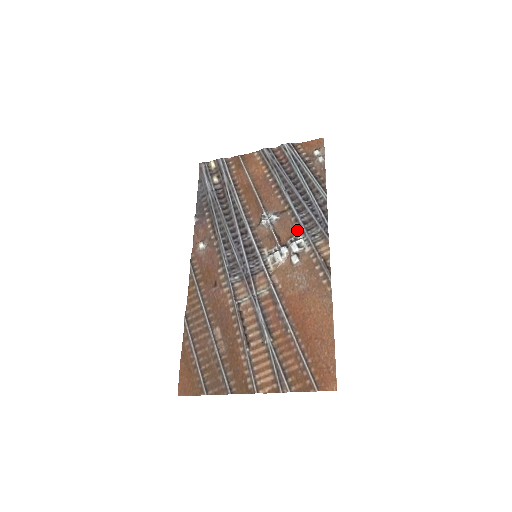
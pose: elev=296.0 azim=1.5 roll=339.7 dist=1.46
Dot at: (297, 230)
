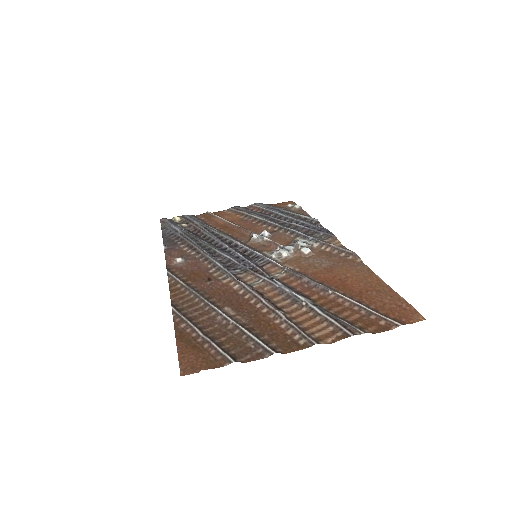
Dot at: (296, 237)
